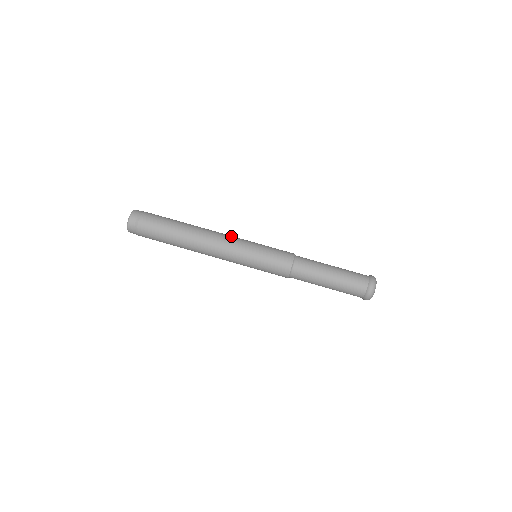
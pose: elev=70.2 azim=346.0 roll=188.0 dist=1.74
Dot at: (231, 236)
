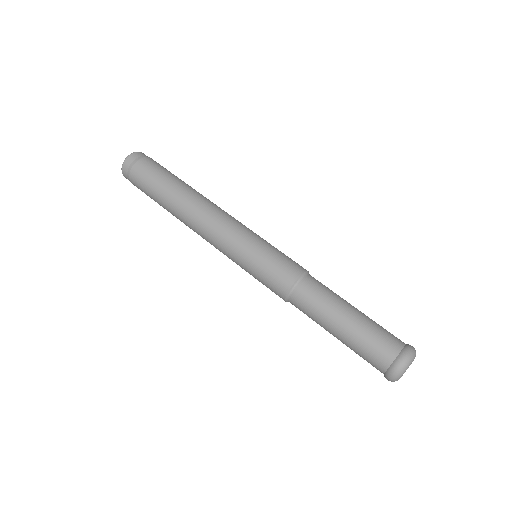
Dot at: (221, 226)
